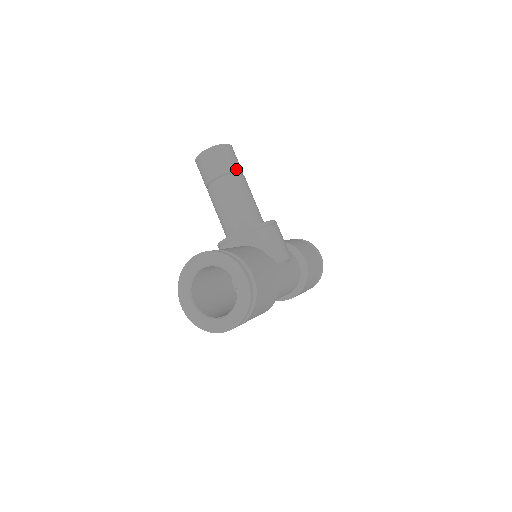
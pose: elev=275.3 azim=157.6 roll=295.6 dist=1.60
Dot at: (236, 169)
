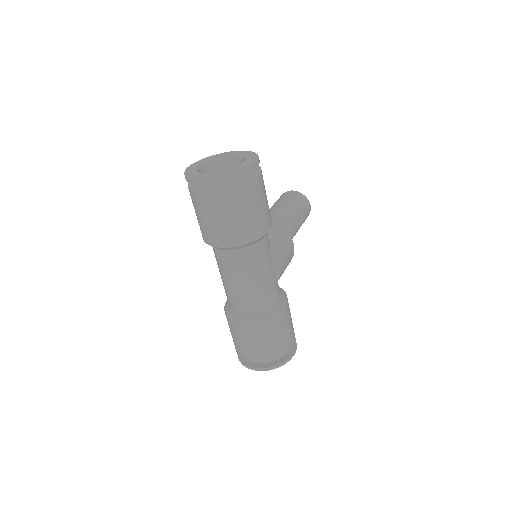
Dot at: (301, 211)
